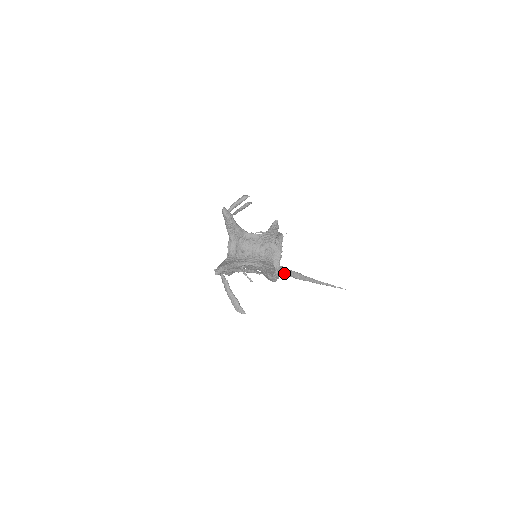
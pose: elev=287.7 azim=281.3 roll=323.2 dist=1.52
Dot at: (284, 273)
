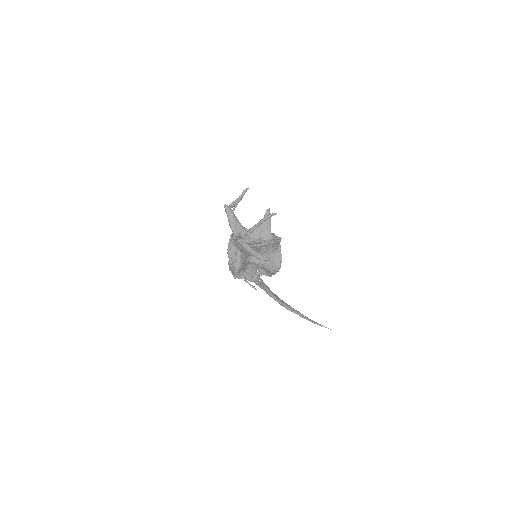
Dot at: (277, 299)
